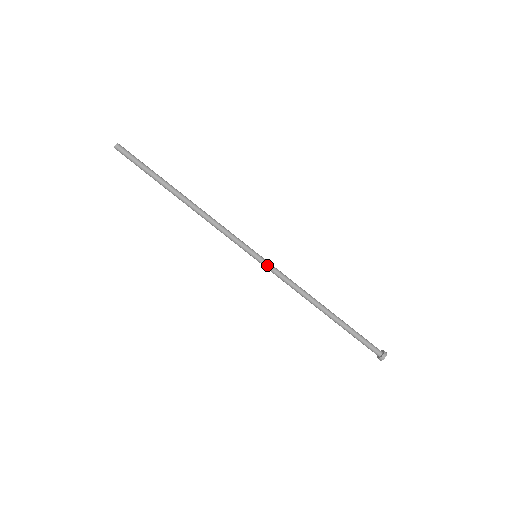
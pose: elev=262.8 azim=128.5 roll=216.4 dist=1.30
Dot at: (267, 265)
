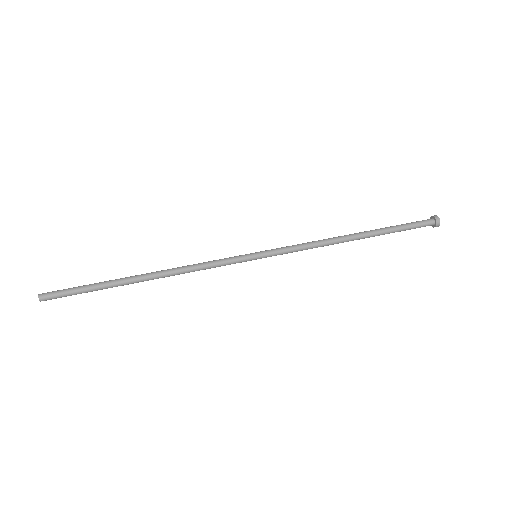
Dot at: (272, 251)
